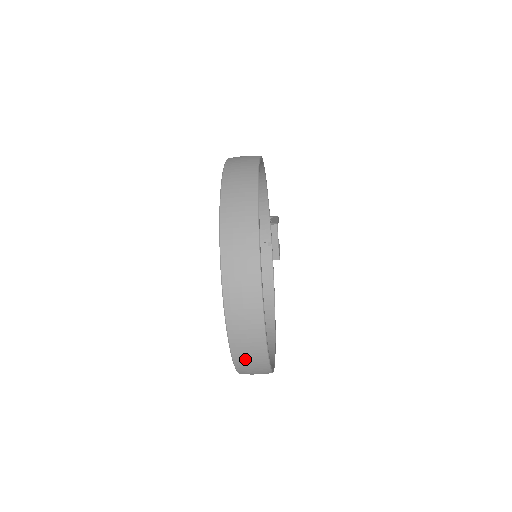
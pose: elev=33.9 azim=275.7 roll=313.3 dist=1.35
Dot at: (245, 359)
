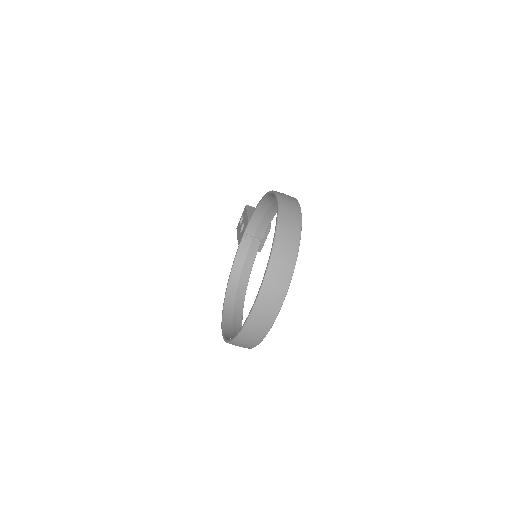
Dot at: (243, 342)
